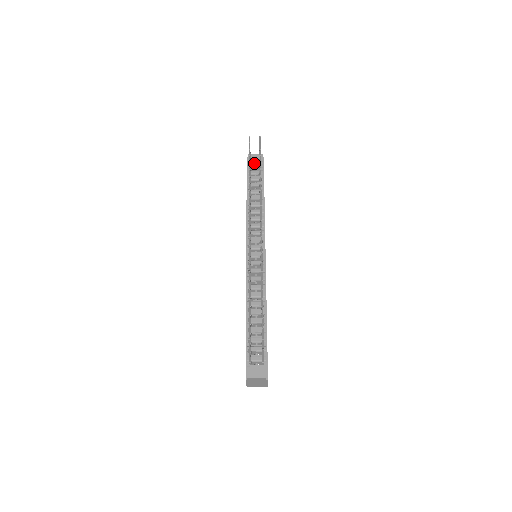
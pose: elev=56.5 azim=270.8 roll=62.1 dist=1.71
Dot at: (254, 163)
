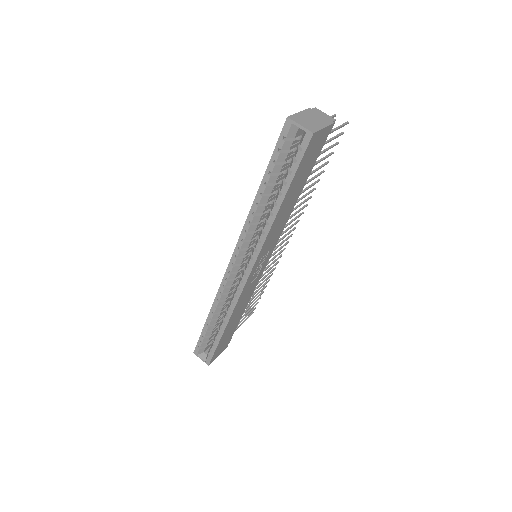
Dot at: occluded
